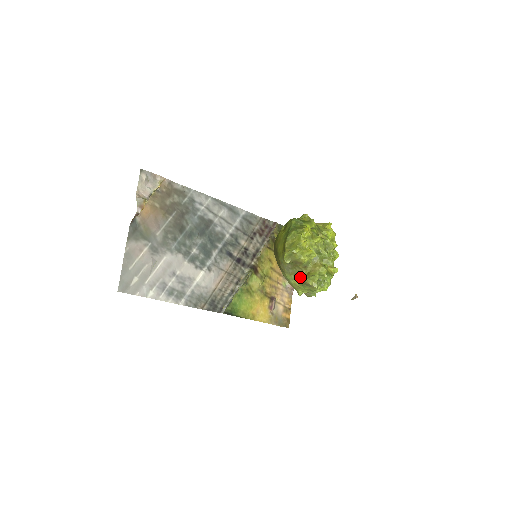
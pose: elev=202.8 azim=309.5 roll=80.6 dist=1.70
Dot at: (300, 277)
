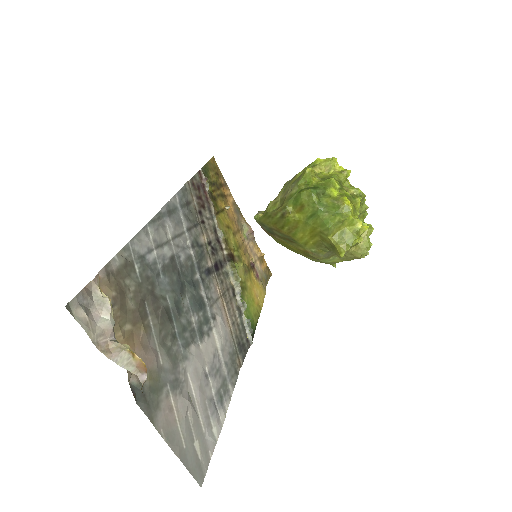
Dot at: (344, 255)
